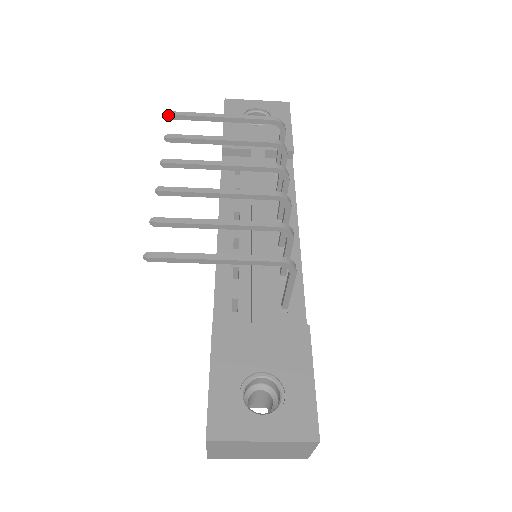
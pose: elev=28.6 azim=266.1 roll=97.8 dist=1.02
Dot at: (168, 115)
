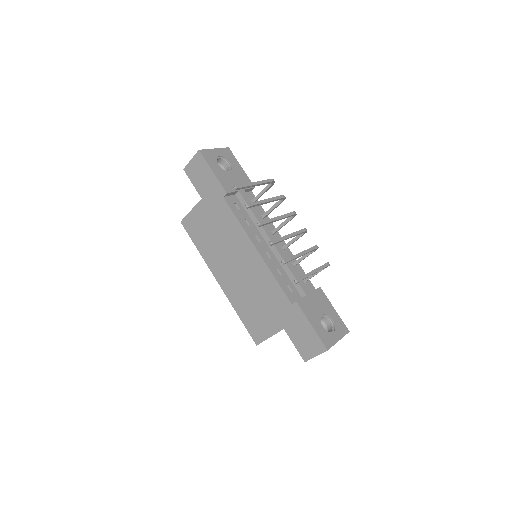
Dot at: (235, 188)
